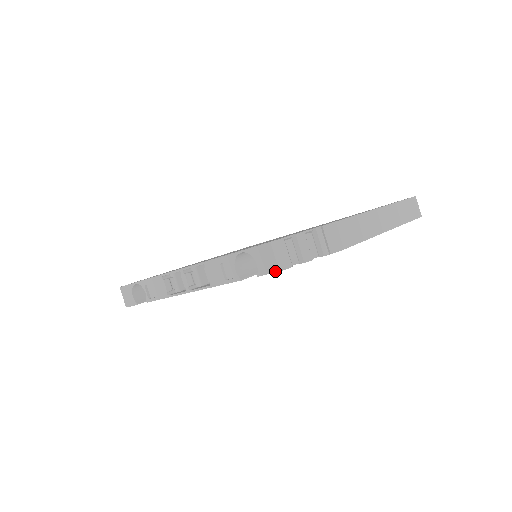
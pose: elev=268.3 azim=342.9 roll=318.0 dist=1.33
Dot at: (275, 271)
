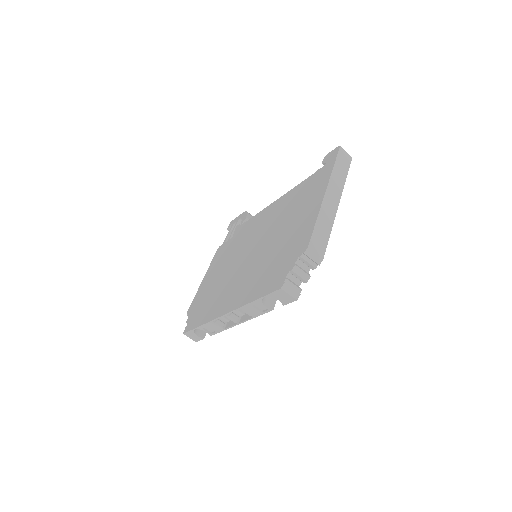
Dot at: occluded
